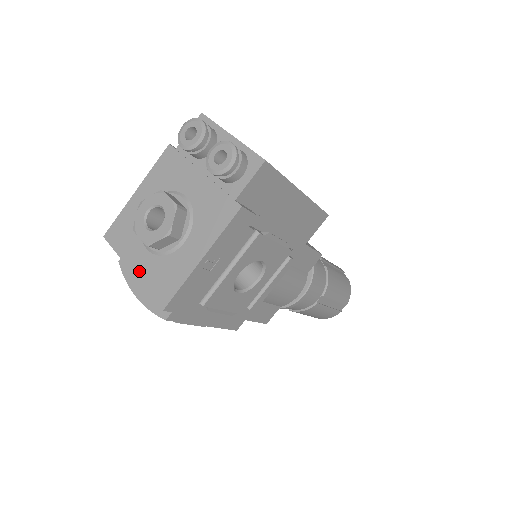
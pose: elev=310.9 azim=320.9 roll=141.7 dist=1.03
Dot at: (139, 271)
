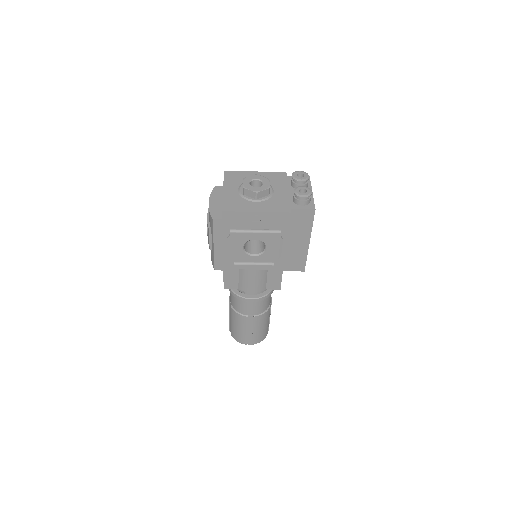
Dot at: (227, 193)
